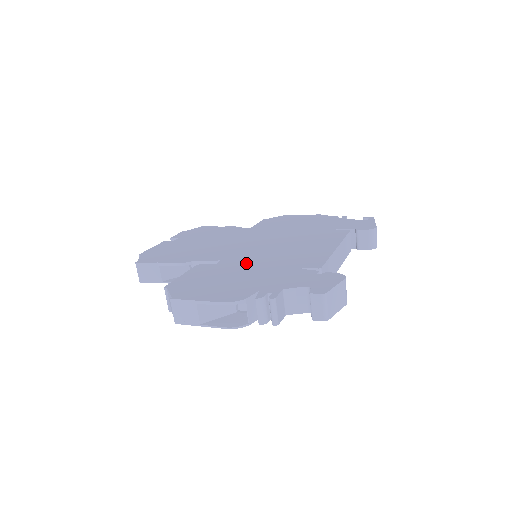
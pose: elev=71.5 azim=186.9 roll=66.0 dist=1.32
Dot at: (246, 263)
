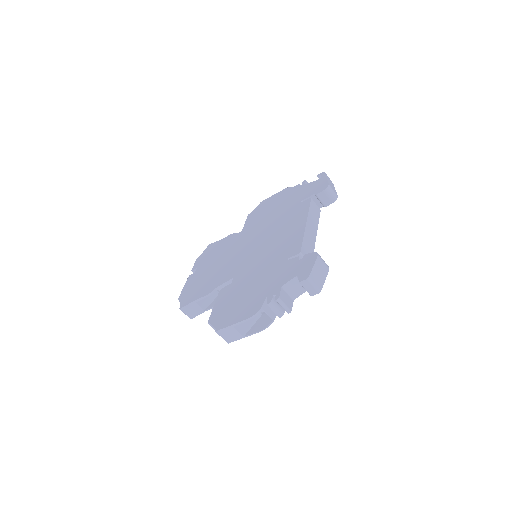
Dot at: (251, 272)
